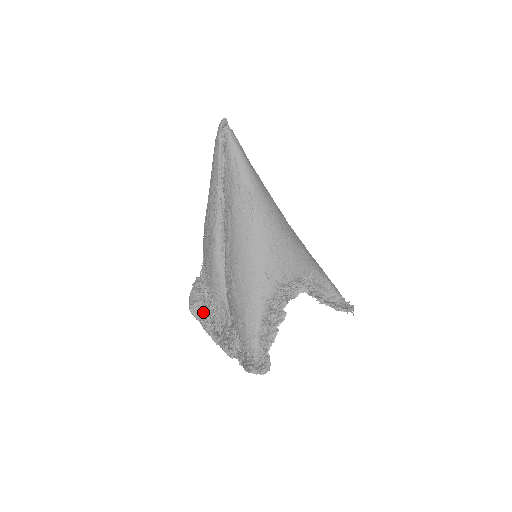
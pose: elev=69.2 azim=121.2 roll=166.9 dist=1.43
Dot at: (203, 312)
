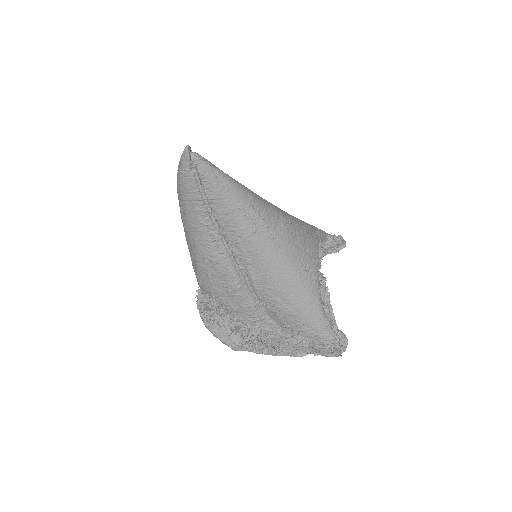
Dot at: (244, 341)
